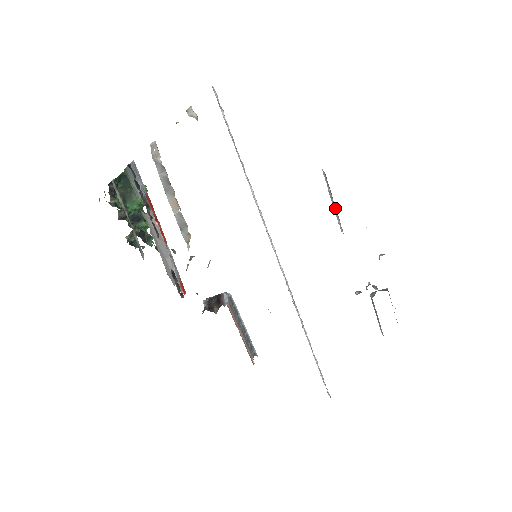
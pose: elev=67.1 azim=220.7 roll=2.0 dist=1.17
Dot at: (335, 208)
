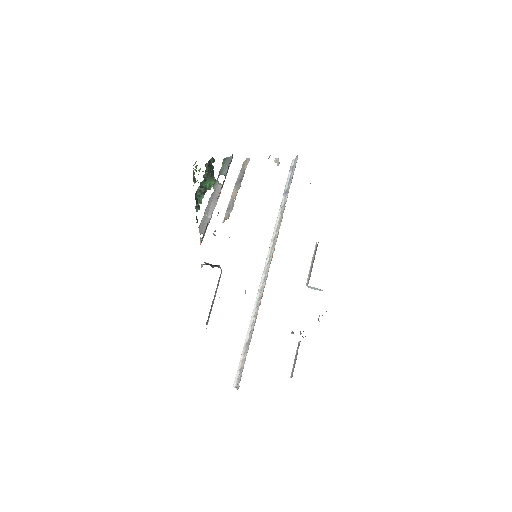
Dot at: (311, 268)
